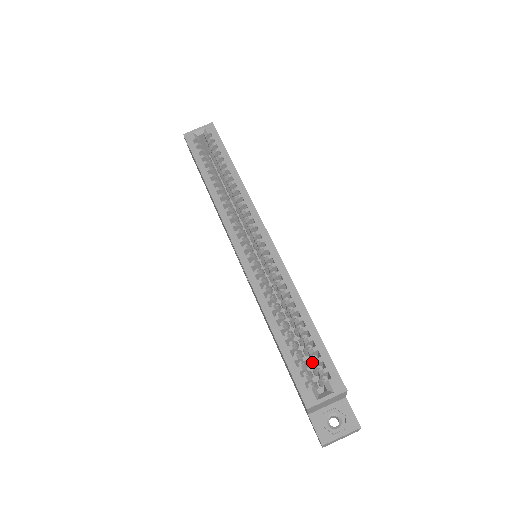
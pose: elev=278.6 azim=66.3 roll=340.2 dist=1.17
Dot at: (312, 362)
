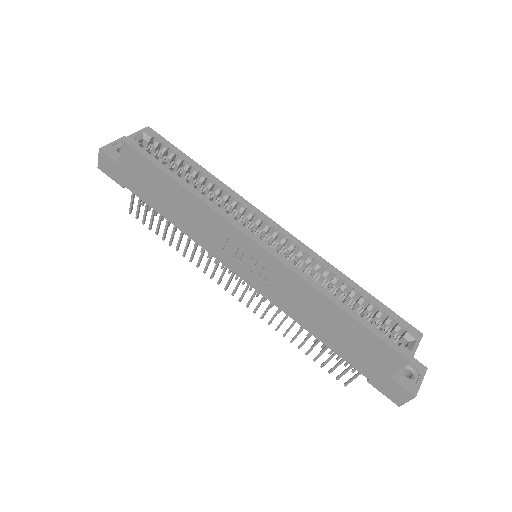
Dot at: (379, 326)
